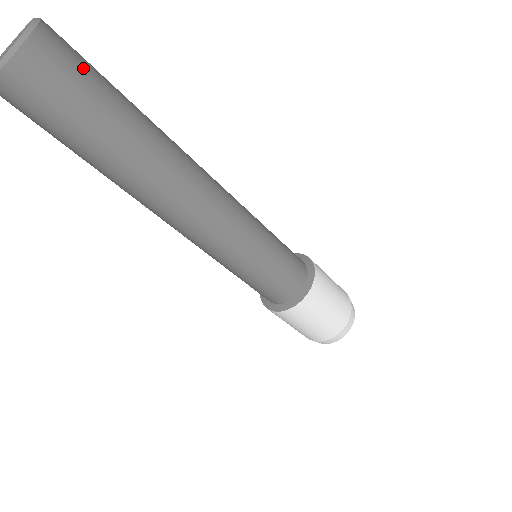
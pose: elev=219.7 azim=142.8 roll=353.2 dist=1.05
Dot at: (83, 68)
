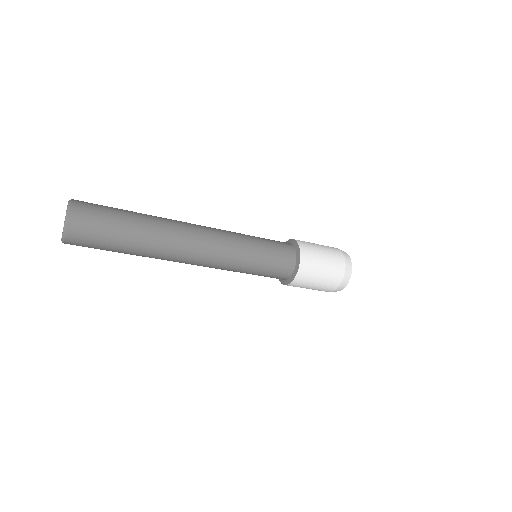
Dot at: (100, 210)
